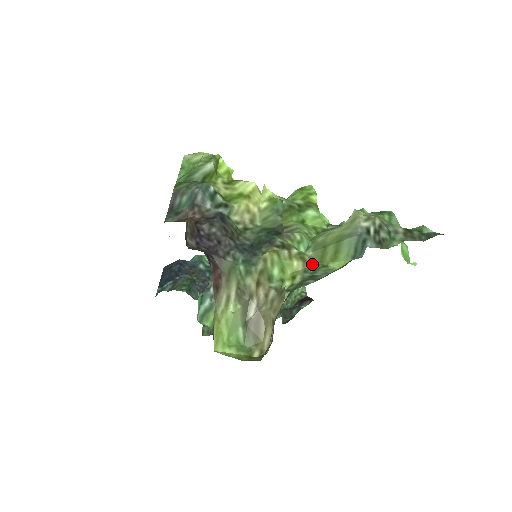
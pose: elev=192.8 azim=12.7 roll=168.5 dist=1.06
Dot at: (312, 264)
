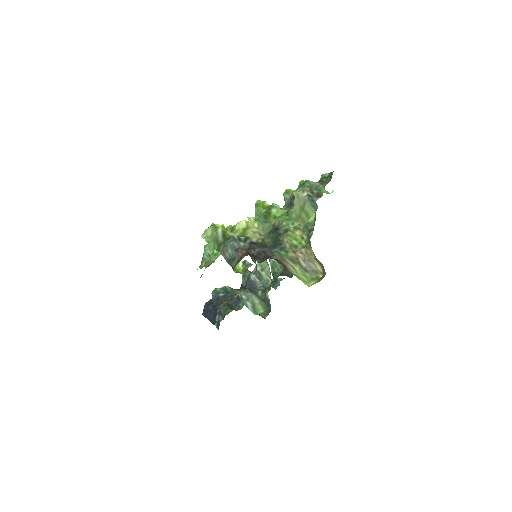
Dot at: (303, 227)
